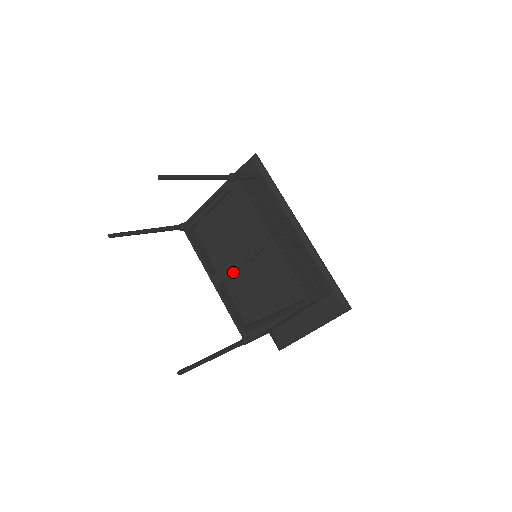
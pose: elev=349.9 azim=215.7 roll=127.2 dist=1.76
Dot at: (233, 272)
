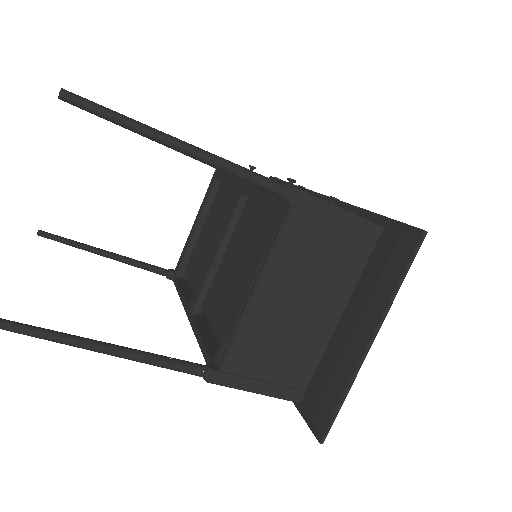
Dot at: (210, 273)
